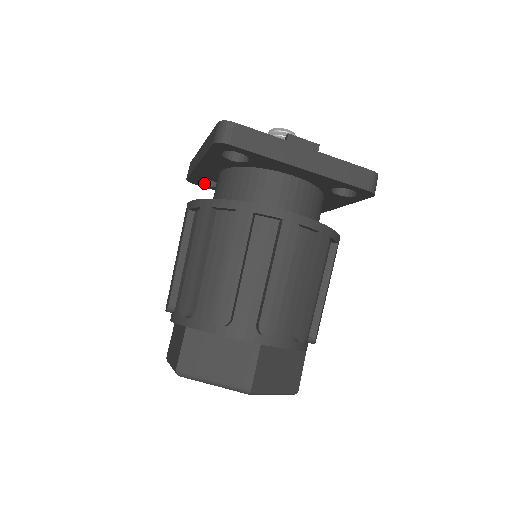
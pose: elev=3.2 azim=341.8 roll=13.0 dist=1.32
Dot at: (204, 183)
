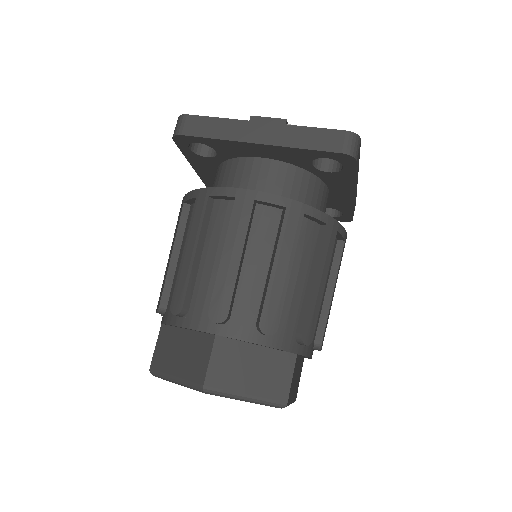
Dot at: occluded
